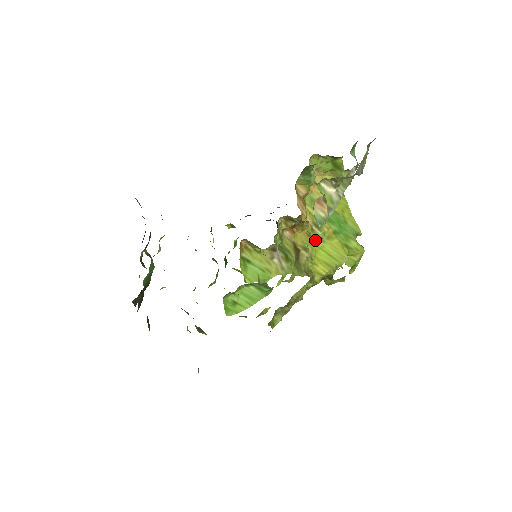
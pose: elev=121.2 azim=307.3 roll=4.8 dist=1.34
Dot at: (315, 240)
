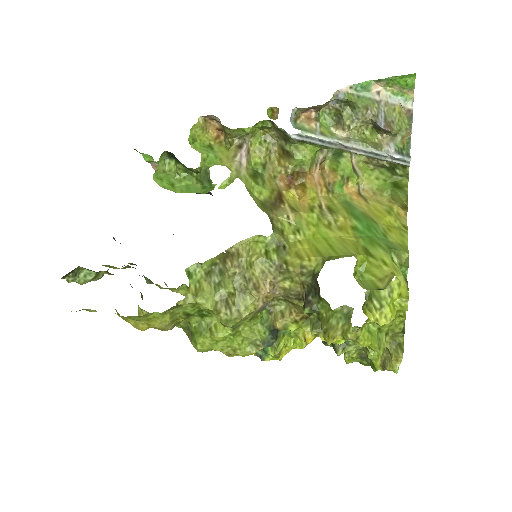
Dot at: (319, 223)
